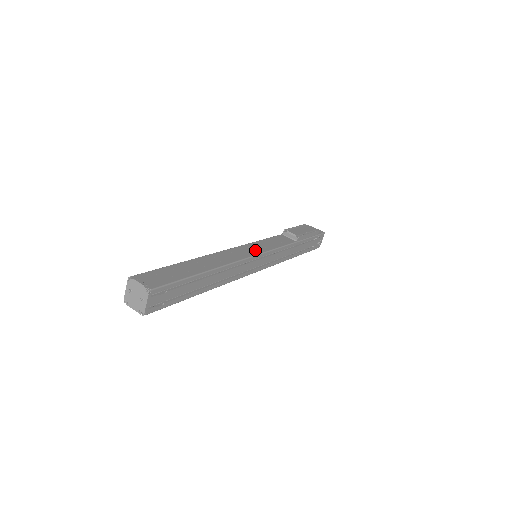
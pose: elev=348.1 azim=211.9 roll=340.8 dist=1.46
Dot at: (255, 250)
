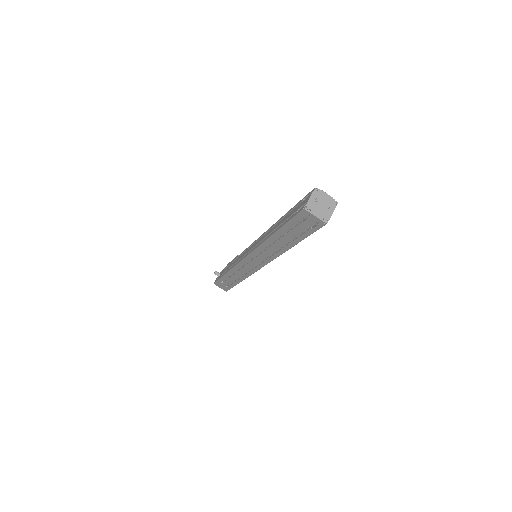
Dot at: occluded
